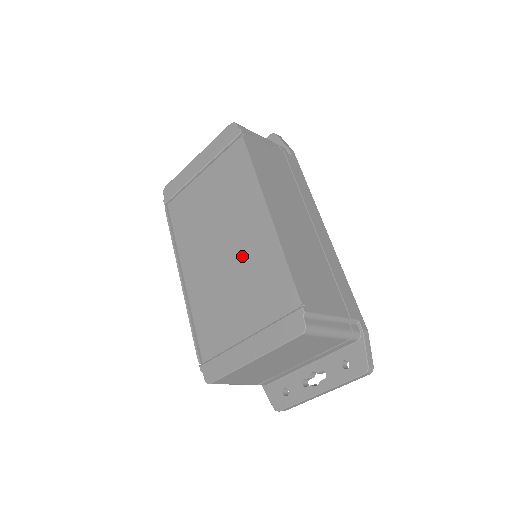
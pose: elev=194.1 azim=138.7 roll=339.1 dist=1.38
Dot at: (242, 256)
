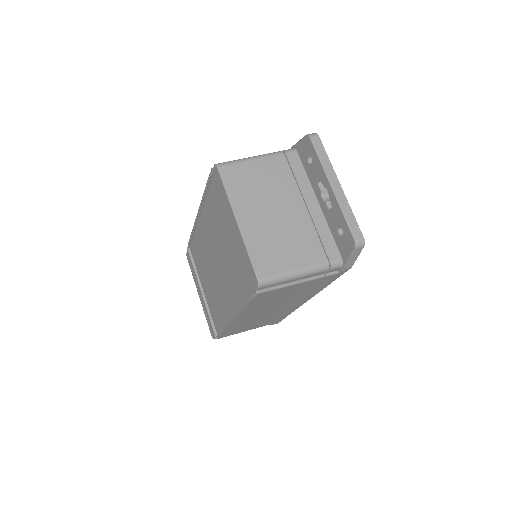
Dot at: (218, 288)
